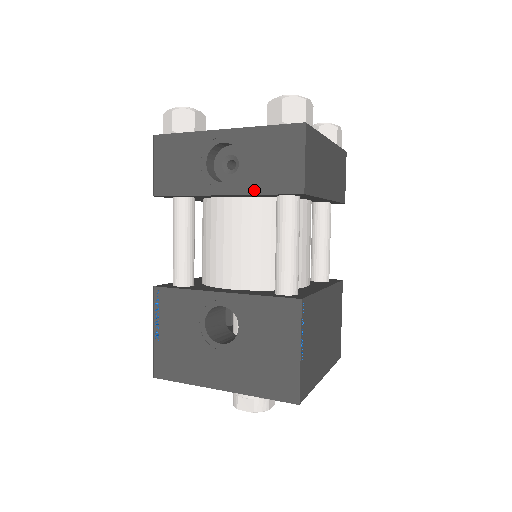
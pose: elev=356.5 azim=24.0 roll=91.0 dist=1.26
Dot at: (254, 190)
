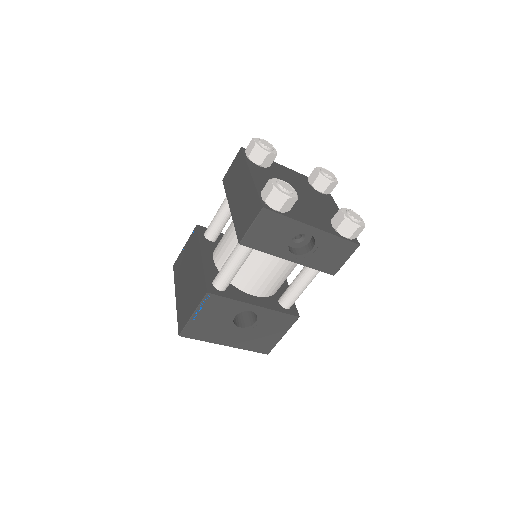
Dot at: (310, 265)
